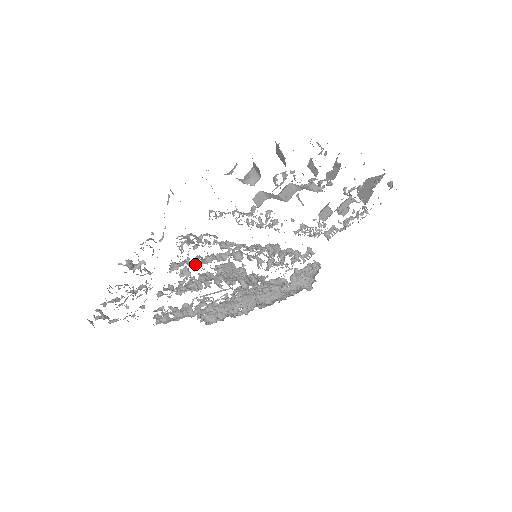
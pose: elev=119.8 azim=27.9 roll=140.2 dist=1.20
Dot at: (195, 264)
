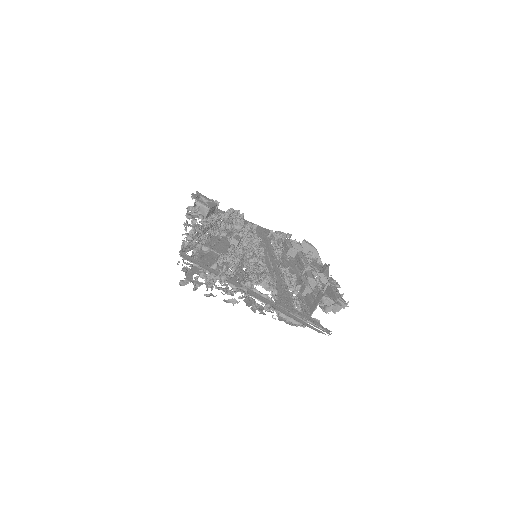
Dot at: (253, 281)
